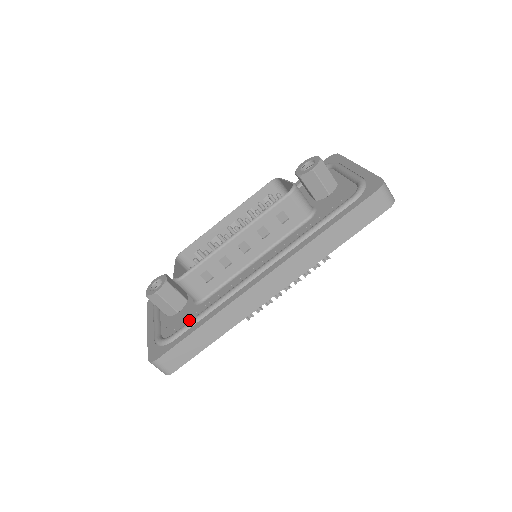
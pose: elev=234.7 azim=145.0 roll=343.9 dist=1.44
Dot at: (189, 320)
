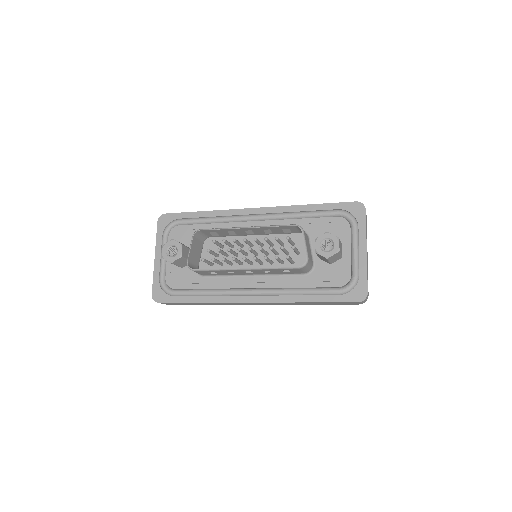
Dot at: (189, 286)
